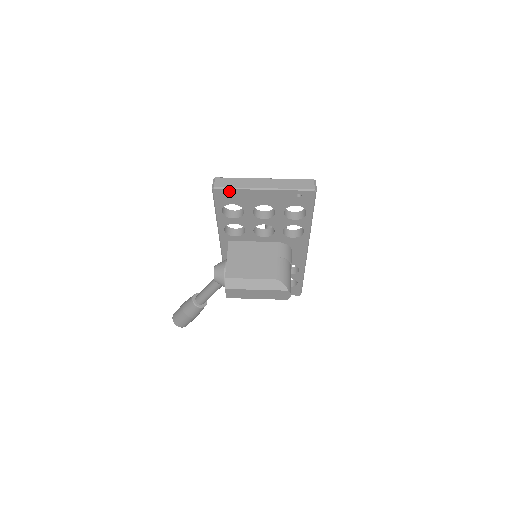
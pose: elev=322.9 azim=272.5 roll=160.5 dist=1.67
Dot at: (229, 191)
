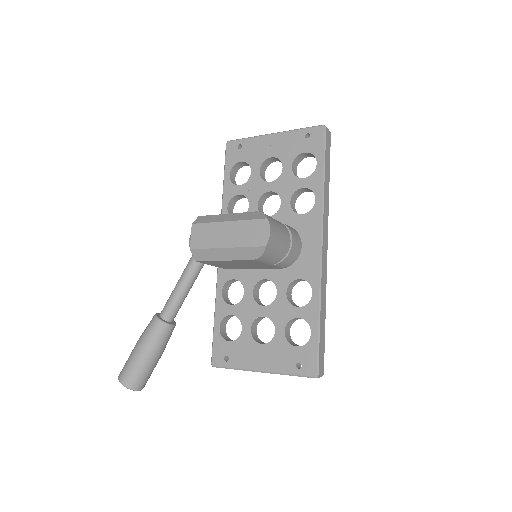
Dot at: (240, 143)
